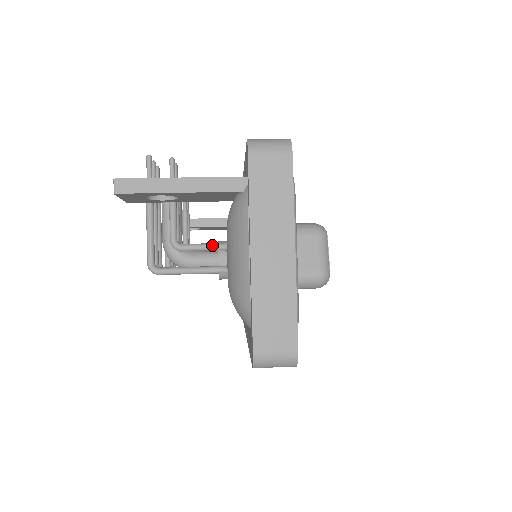
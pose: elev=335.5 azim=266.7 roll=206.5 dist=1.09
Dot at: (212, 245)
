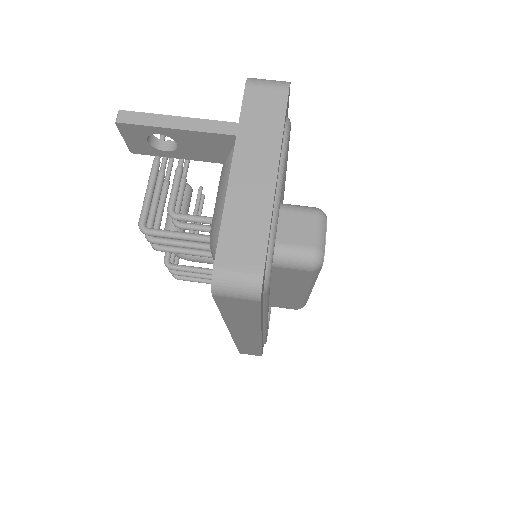
Dot at: (208, 217)
